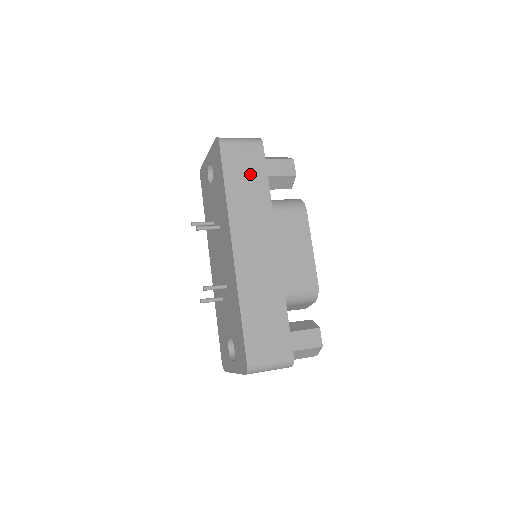
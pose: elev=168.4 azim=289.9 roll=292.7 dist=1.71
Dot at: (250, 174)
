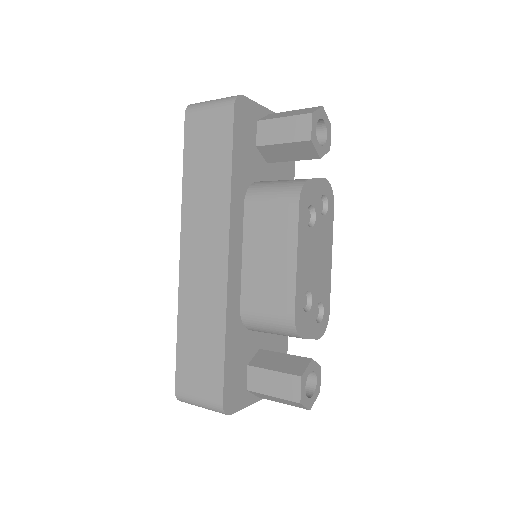
Dot at: (212, 153)
